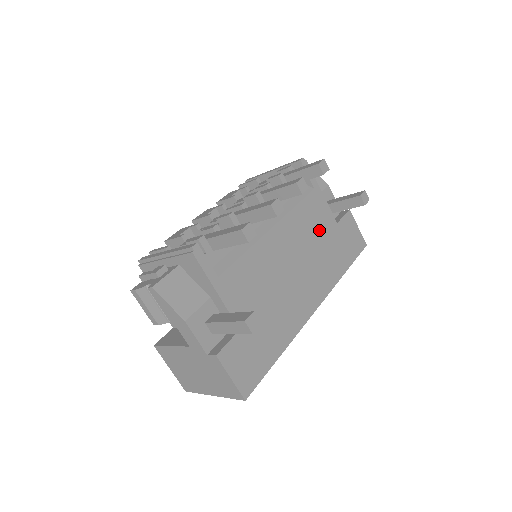
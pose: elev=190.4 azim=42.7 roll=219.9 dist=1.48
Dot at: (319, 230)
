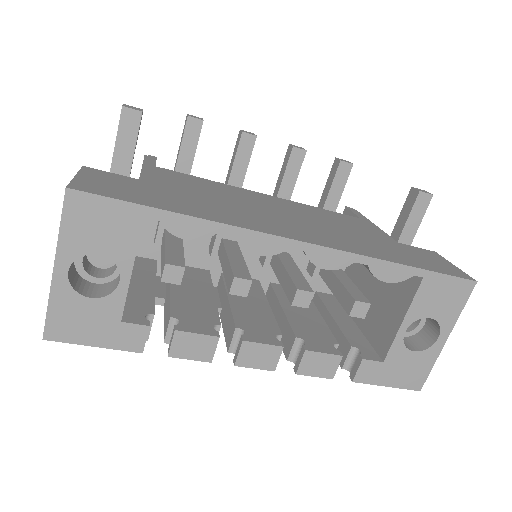
Dot at: (353, 228)
